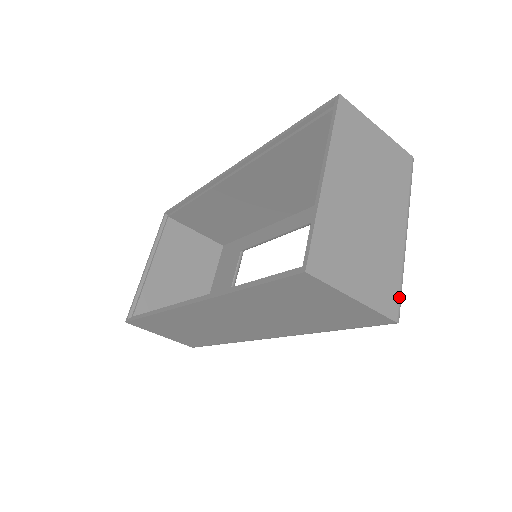
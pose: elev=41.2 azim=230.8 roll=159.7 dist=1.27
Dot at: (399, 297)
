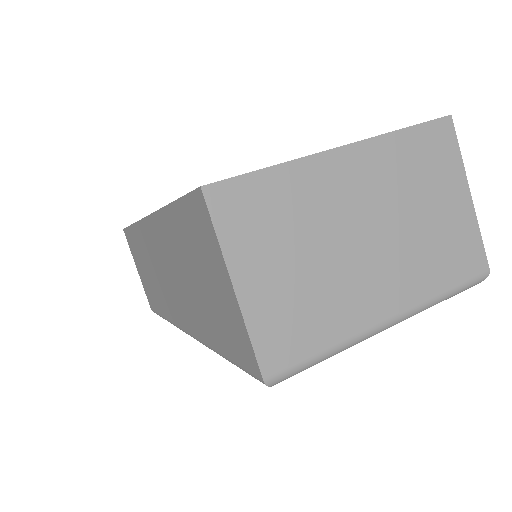
Dot at: (300, 362)
